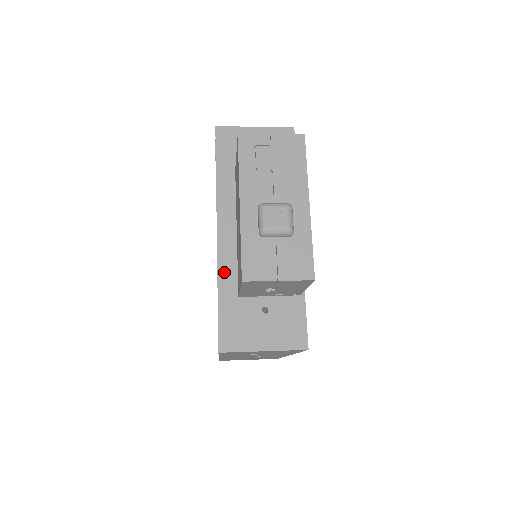
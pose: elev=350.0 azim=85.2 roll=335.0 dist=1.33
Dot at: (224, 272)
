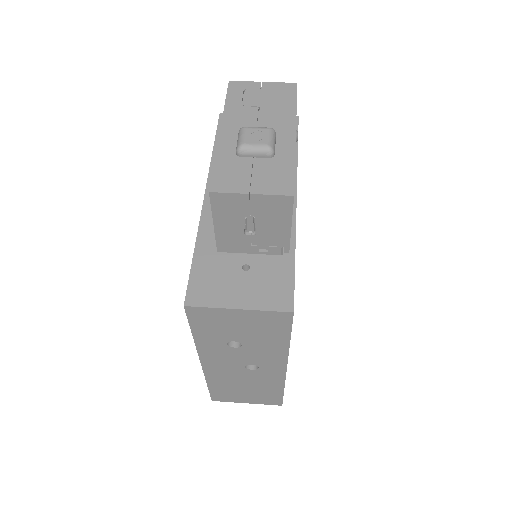
Dot at: (206, 229)
